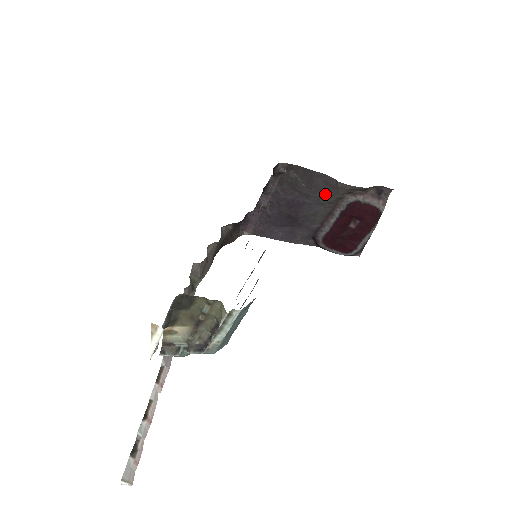
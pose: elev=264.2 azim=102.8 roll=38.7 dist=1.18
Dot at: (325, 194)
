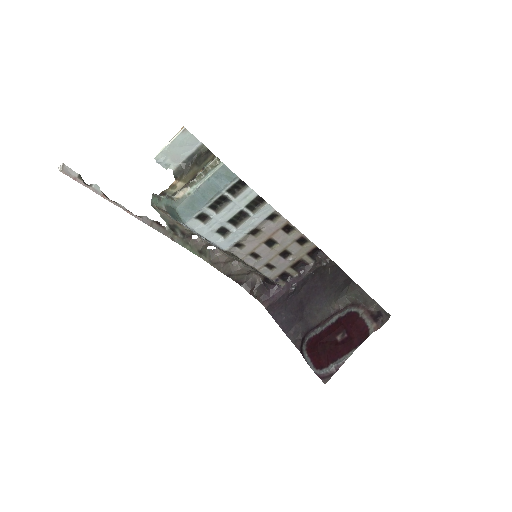
Dot at: (338, 291)
